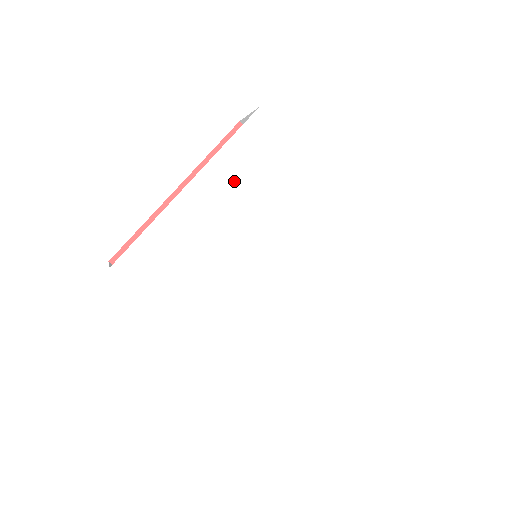
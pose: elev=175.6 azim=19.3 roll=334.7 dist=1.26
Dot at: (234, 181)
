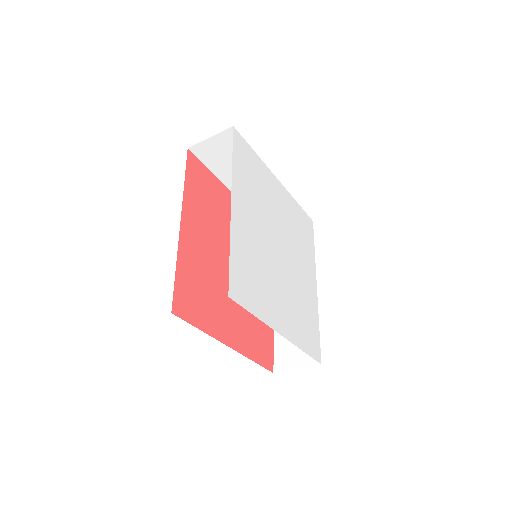
Dot at: (291, 212)
